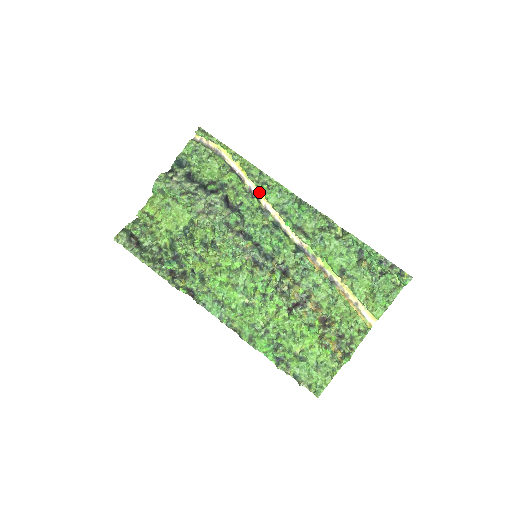
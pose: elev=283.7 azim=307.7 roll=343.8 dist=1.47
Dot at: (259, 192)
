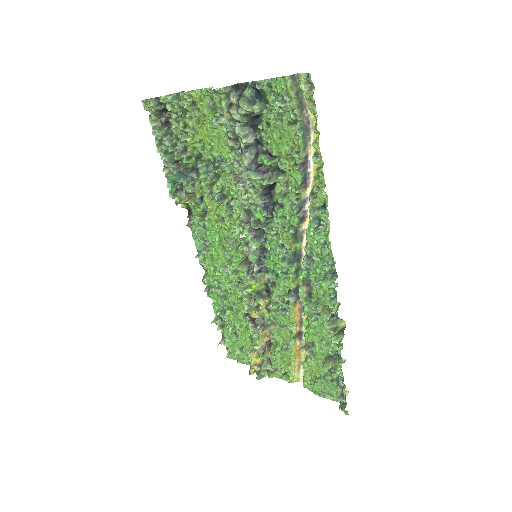
Dot at: occluded
